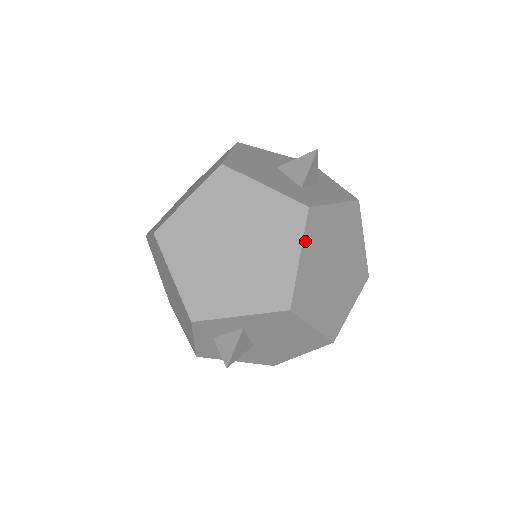
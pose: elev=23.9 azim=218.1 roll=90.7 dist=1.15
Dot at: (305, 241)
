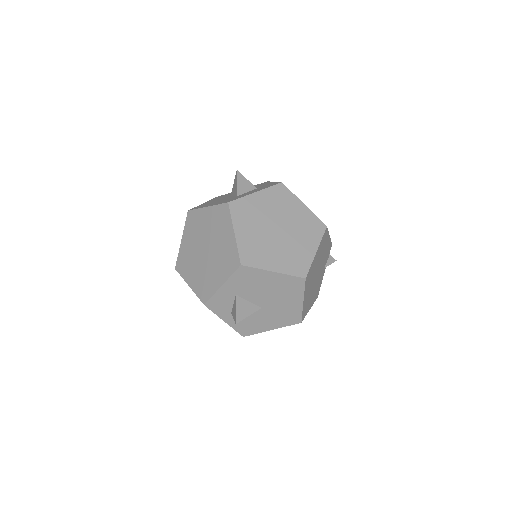
Dot at: (235, 222)
